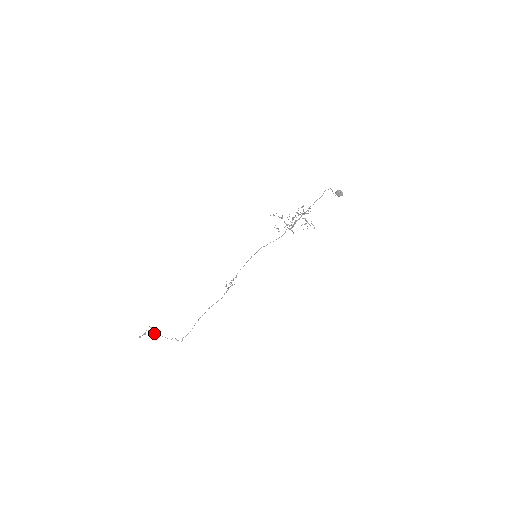
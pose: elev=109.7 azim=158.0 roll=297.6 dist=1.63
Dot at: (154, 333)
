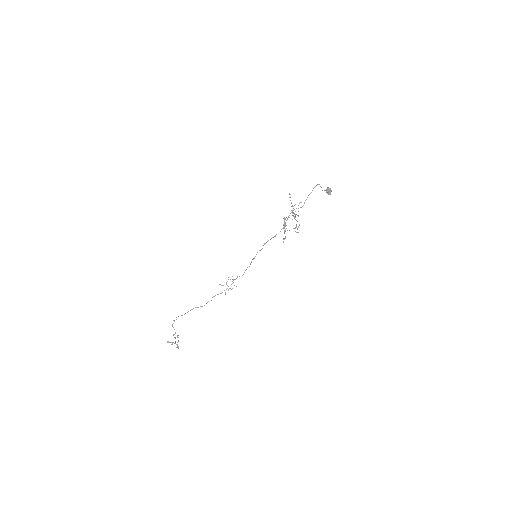
Dot at: occluded
